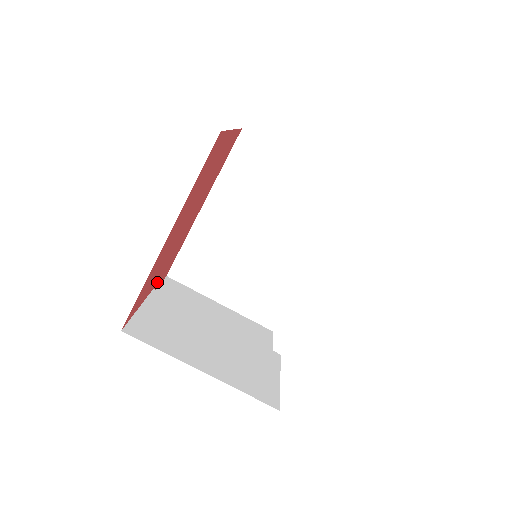
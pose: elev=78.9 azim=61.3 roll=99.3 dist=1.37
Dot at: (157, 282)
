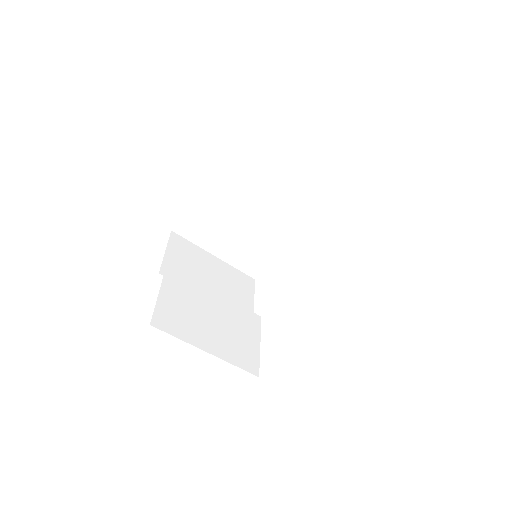
Dot at: occluded
